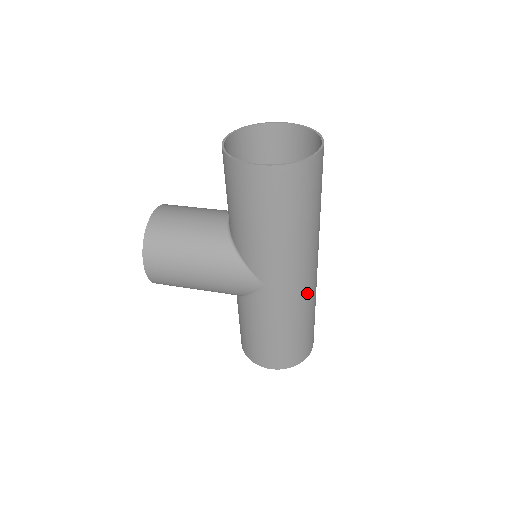
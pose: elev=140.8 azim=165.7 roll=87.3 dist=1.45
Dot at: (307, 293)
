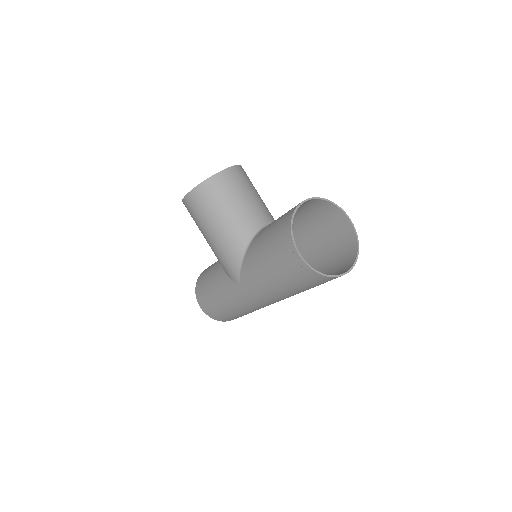
Dot at: (259, 307)
